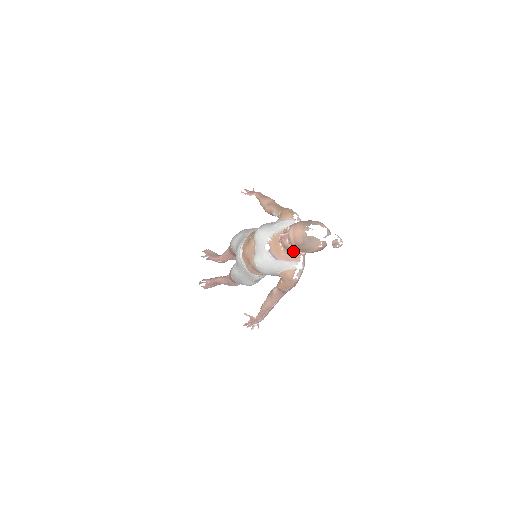
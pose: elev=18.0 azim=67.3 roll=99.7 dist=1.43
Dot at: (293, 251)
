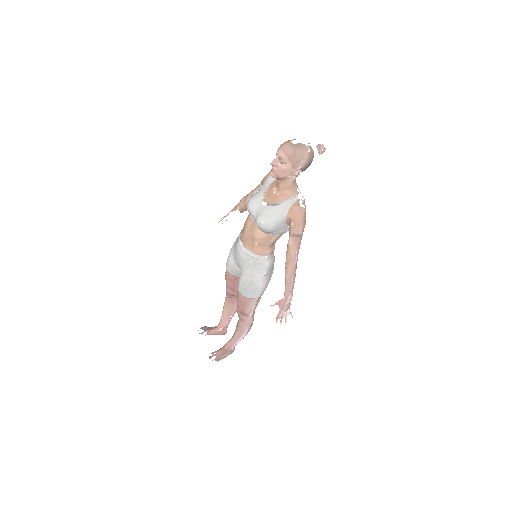
Dot at: (288, 181)
